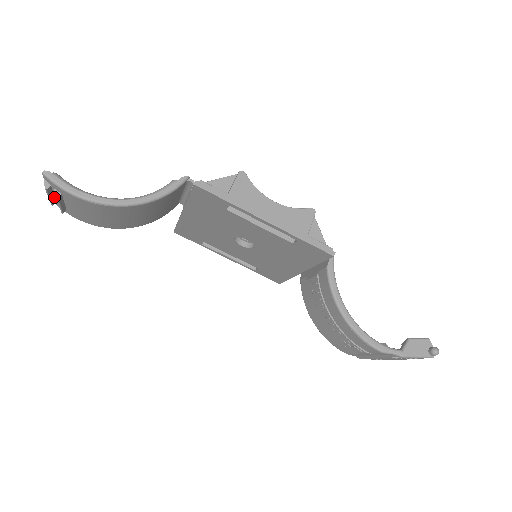
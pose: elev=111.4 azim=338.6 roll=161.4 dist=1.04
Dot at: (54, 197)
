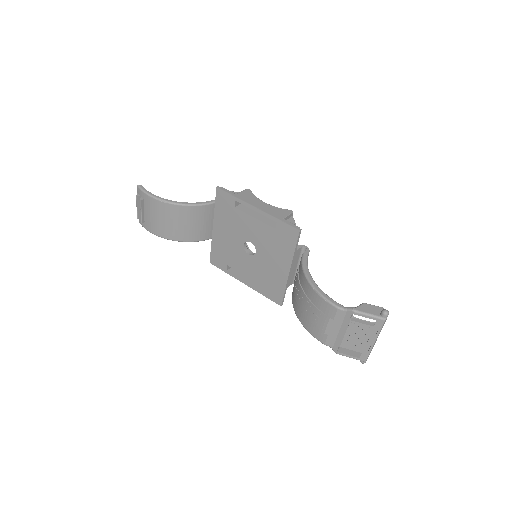
Dot at: (140, 211)
